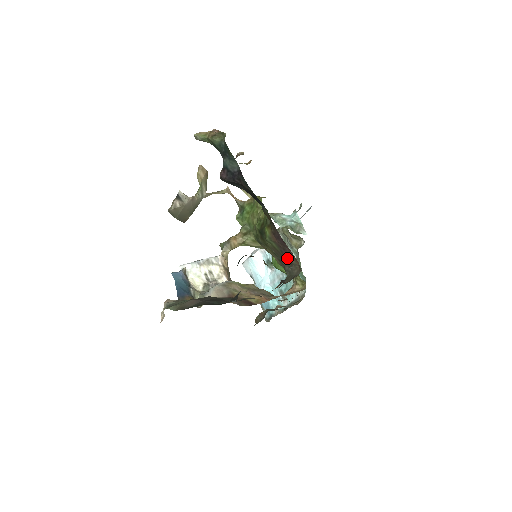
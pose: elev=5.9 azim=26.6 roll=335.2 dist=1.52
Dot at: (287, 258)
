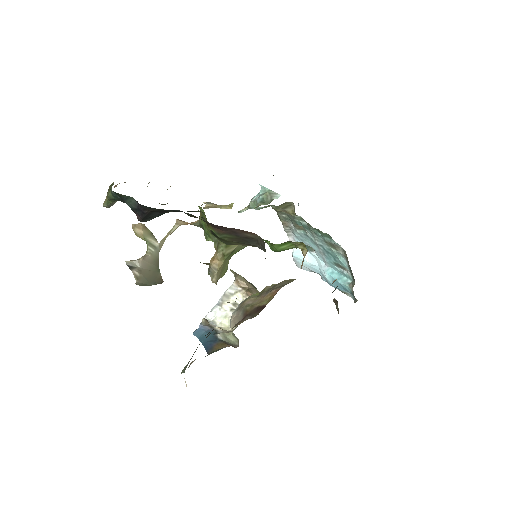
Dot at: (246, 238)
